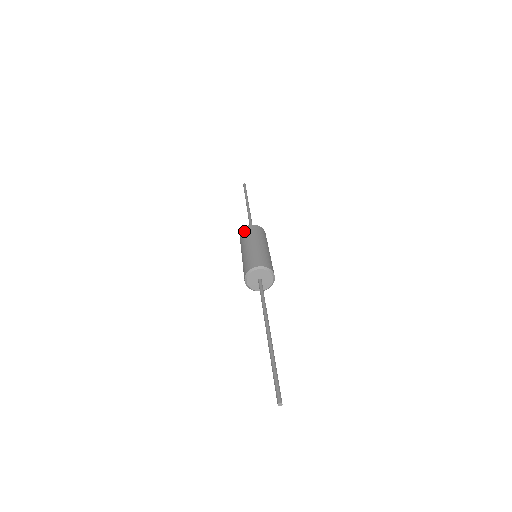
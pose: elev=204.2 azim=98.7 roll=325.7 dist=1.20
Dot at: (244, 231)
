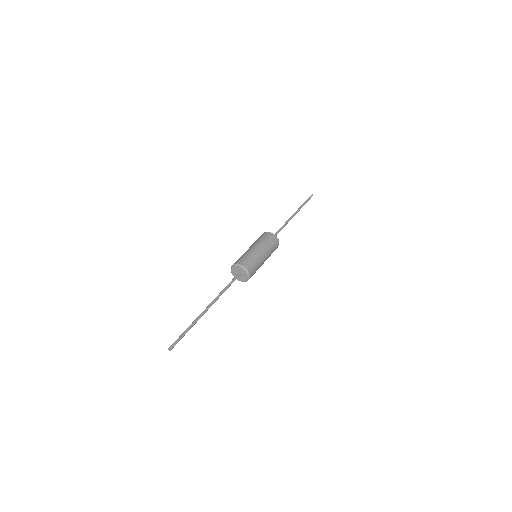
Dot at: occluded
